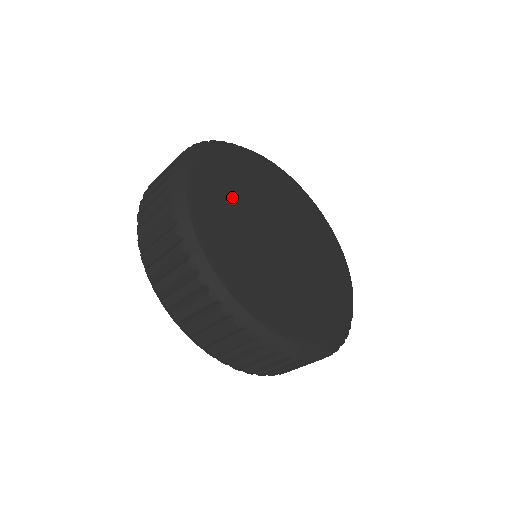
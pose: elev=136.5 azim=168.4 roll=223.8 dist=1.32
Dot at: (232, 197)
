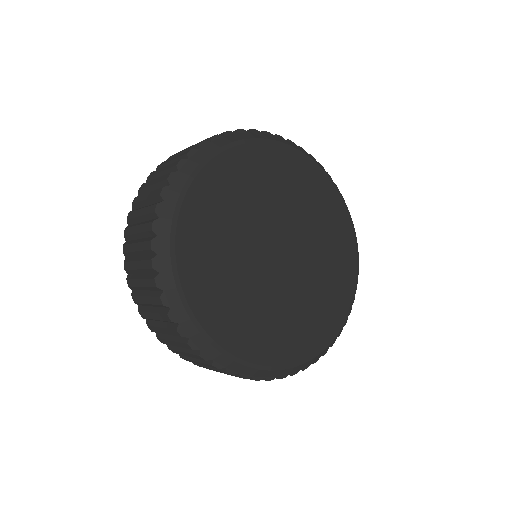
Dot at: (223, 237)
